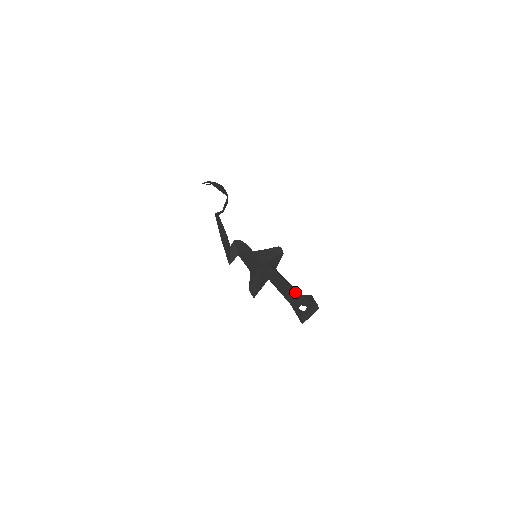
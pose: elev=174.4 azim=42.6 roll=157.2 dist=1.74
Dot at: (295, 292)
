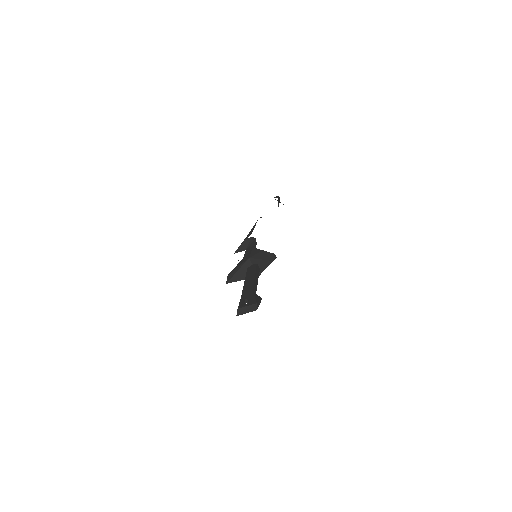
Dot at: (252, 288)
